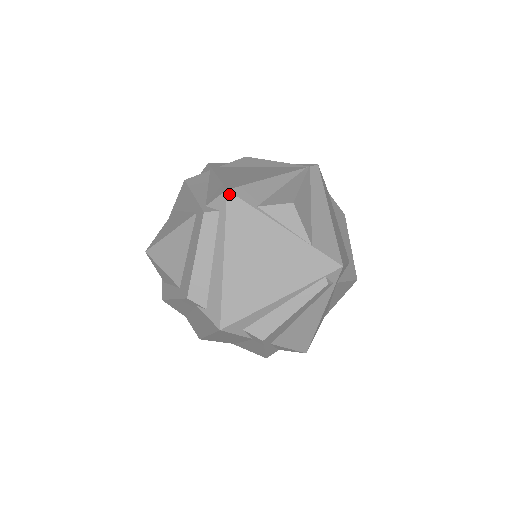
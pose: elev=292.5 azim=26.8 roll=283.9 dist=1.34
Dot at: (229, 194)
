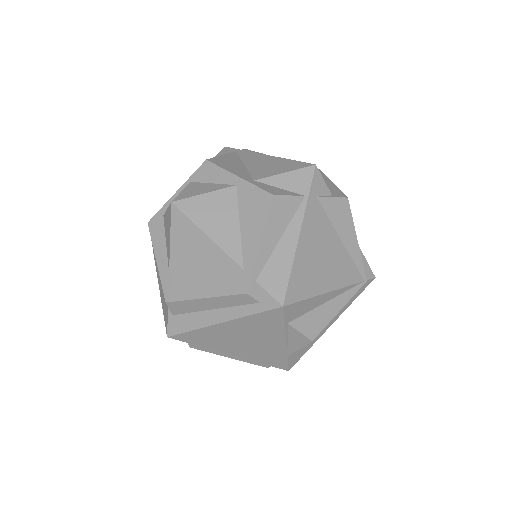
Dot at: (280, 309)
